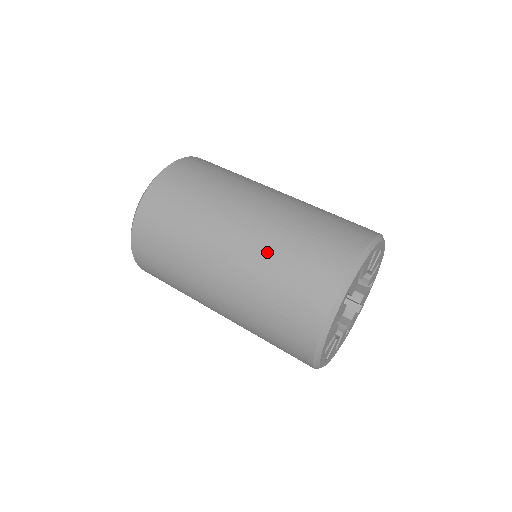
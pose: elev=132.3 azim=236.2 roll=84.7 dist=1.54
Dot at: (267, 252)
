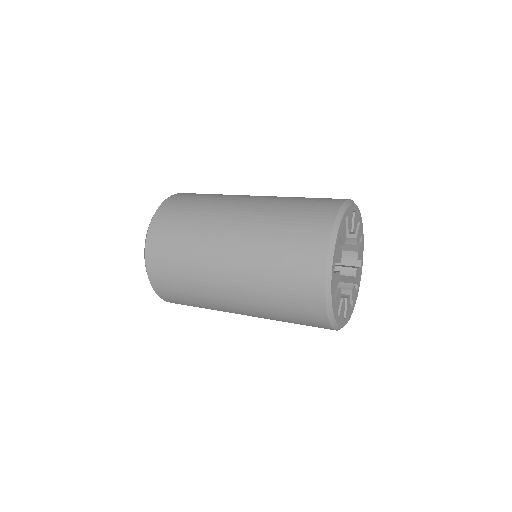
Dot at: (278, 201)
